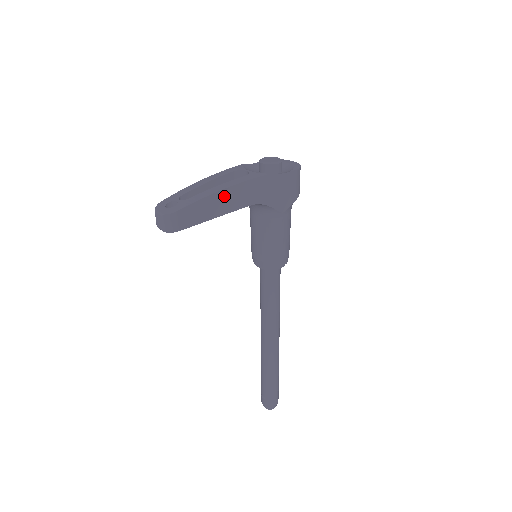
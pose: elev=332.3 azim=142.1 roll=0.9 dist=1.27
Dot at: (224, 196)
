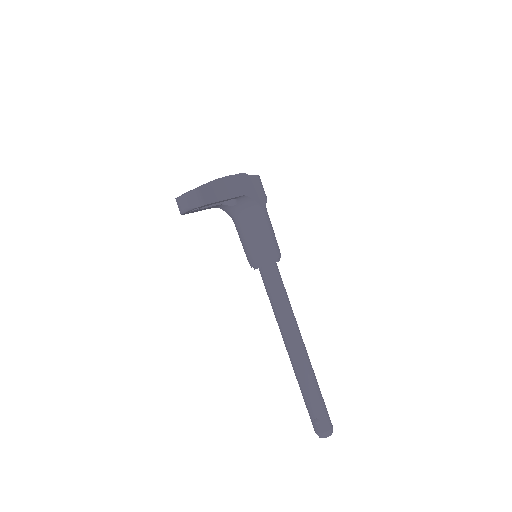
Dot at: (224, 183)
